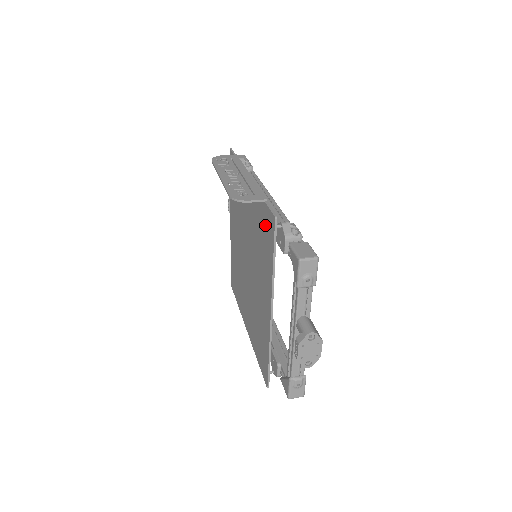
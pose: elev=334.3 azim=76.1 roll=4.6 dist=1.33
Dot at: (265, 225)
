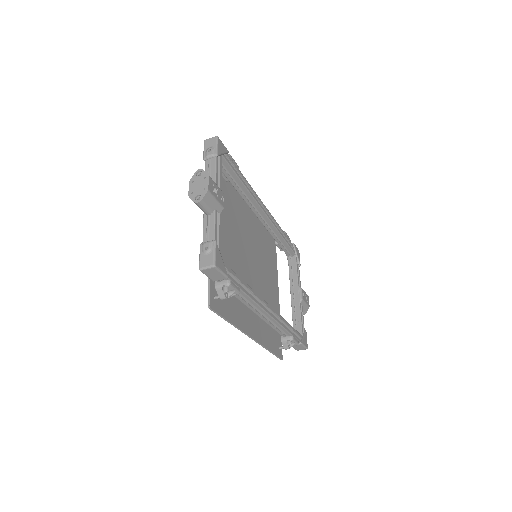
Dot at: (223, 178)
